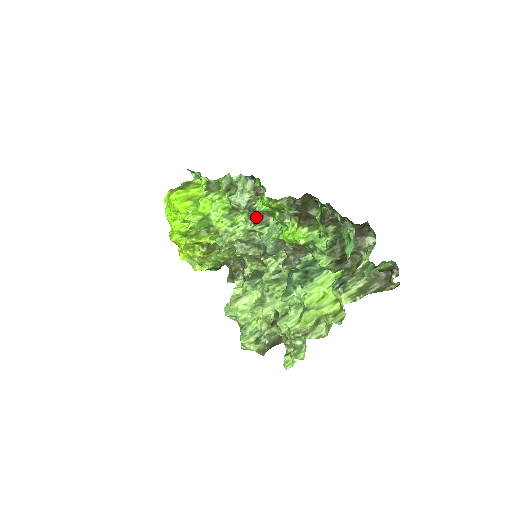
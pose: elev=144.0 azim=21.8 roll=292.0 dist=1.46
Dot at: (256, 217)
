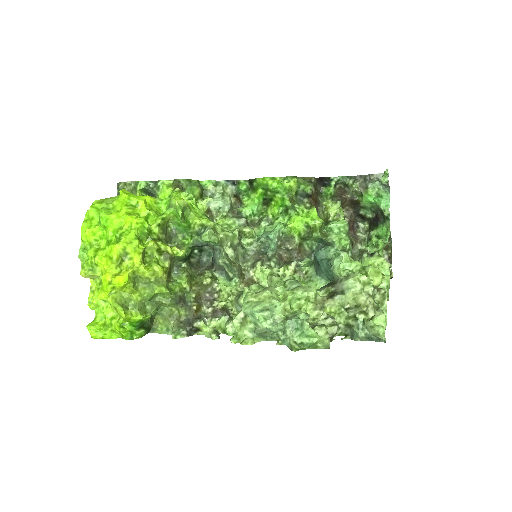
Dot at: occluded
